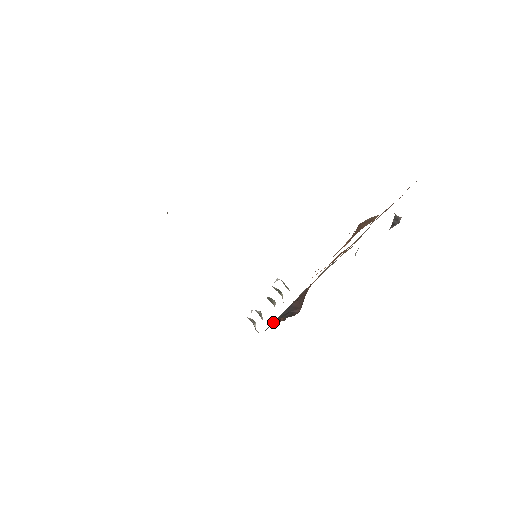
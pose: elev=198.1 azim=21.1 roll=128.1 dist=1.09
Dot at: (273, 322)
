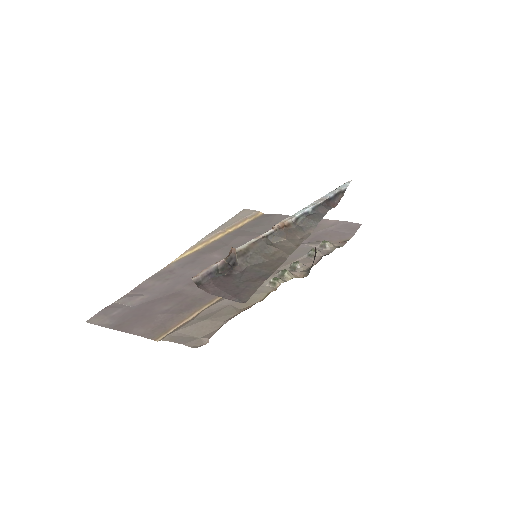
Dot at: occluded
